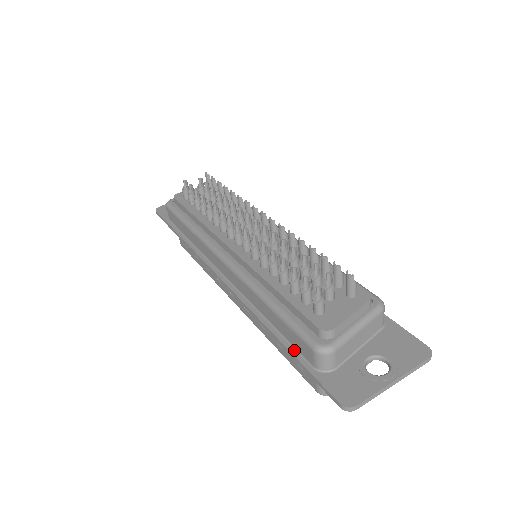
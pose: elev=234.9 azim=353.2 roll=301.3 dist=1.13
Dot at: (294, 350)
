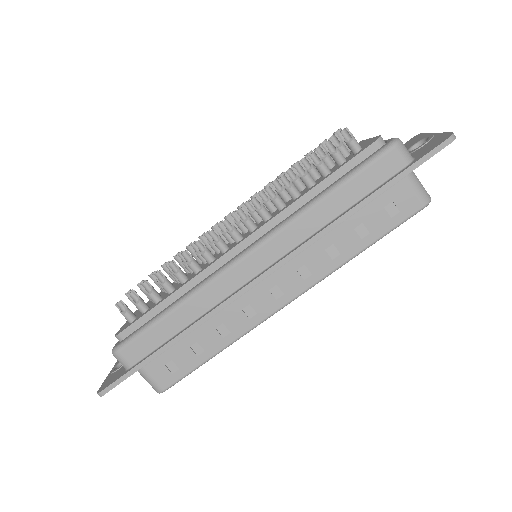
Dot at: (382, 185)
